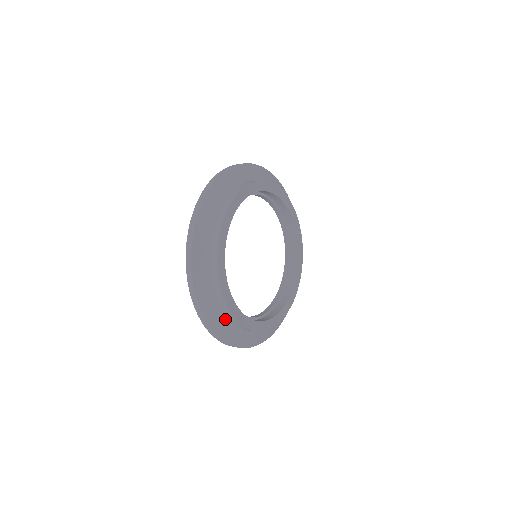
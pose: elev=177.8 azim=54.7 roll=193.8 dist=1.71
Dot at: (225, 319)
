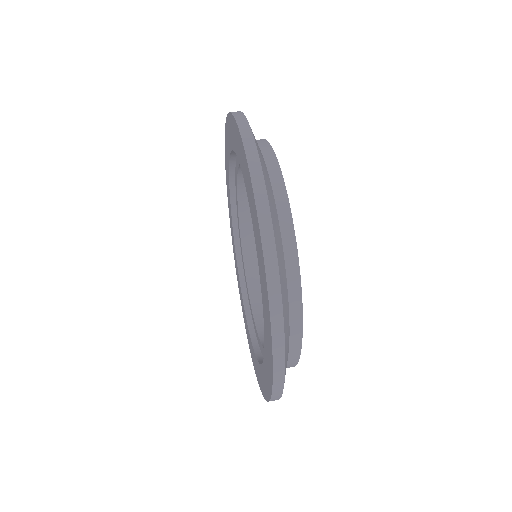
Dot at: occluded
